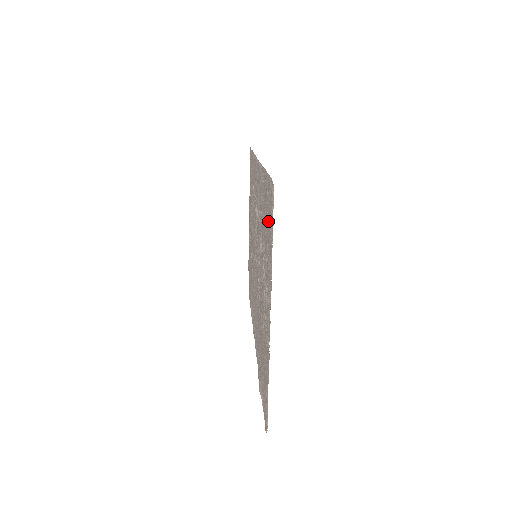
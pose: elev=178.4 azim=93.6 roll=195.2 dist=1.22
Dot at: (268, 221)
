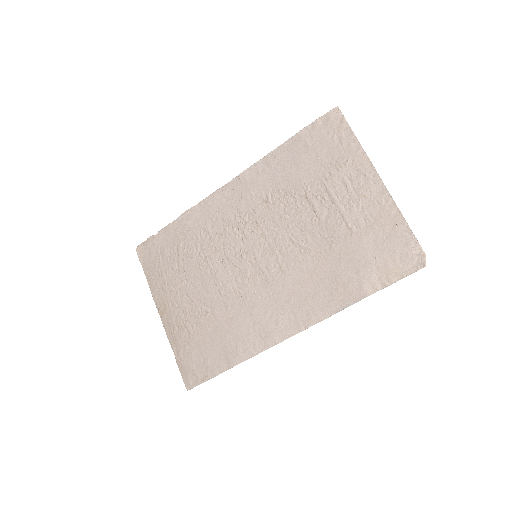
Dot at: (325, 146)
